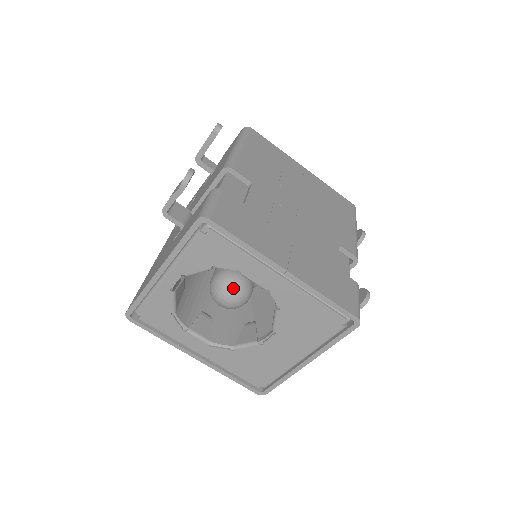
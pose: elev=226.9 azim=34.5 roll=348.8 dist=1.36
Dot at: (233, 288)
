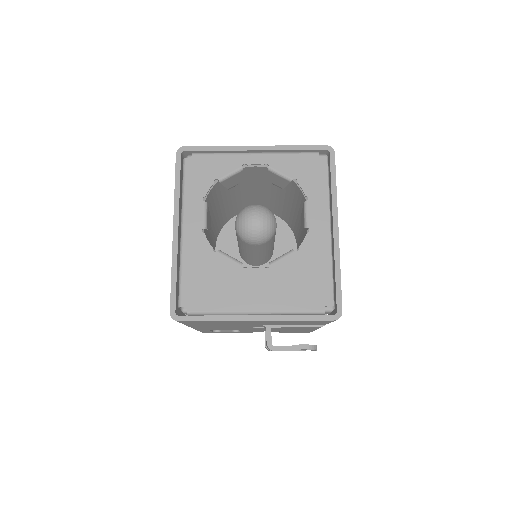
Dot at: (270, 217)
